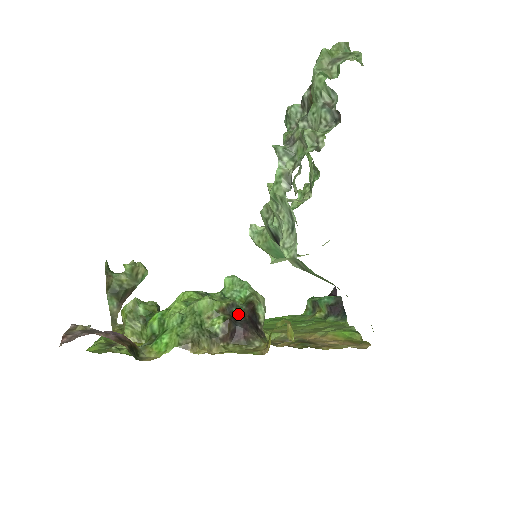
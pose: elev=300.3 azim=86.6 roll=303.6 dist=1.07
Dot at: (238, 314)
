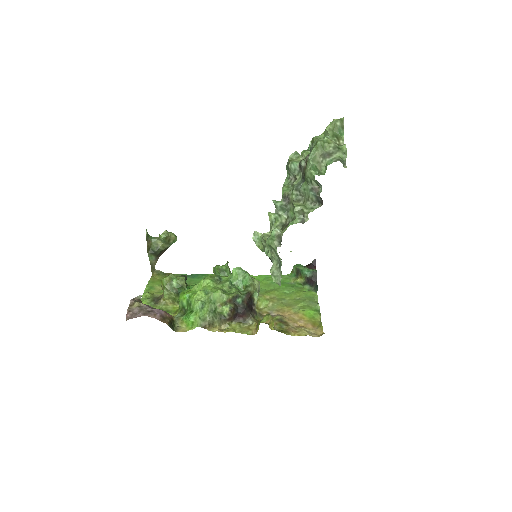
Dot at: (240, 302)
